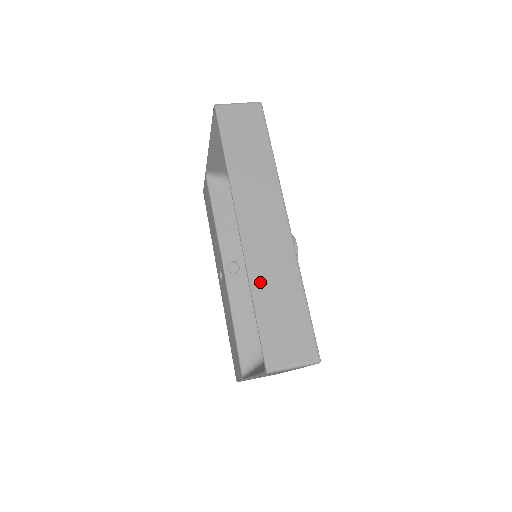
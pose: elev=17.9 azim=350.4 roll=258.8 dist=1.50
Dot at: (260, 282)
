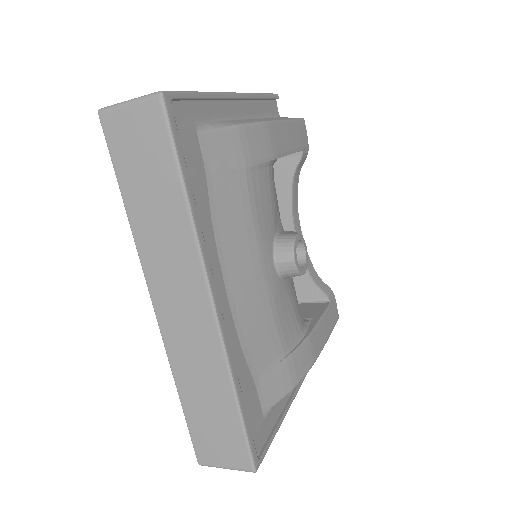
Dot at: (184, 377)
